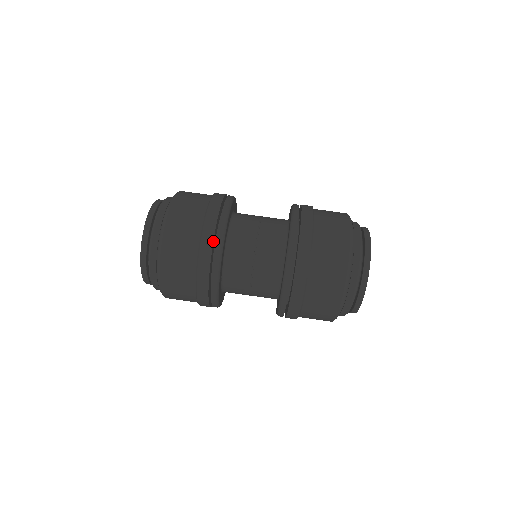
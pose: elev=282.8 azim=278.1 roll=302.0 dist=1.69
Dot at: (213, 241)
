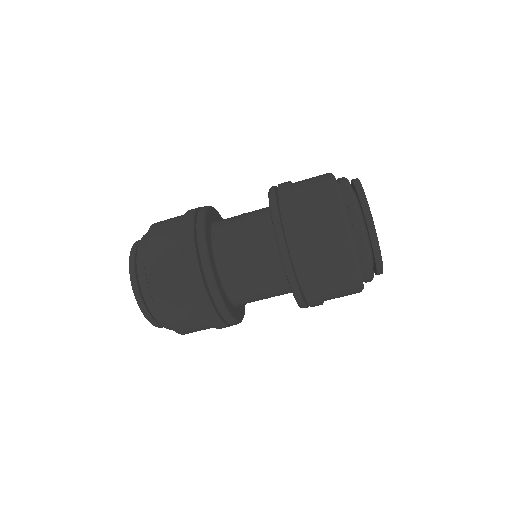
Dot at: (231, 325)
